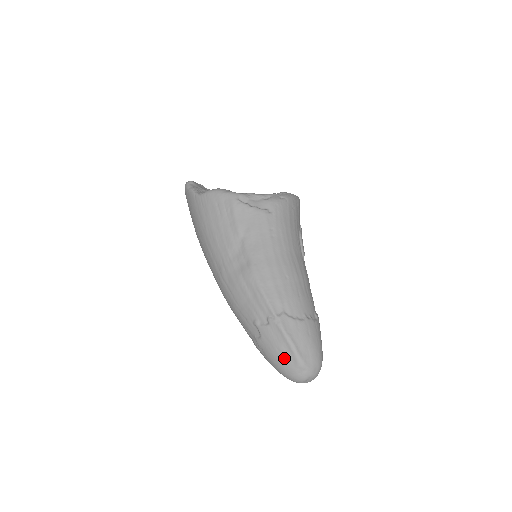
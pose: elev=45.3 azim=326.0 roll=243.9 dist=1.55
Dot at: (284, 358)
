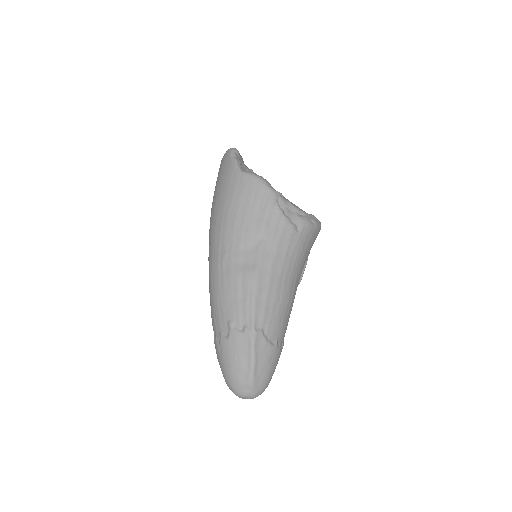
Dot at: (239, 369)
